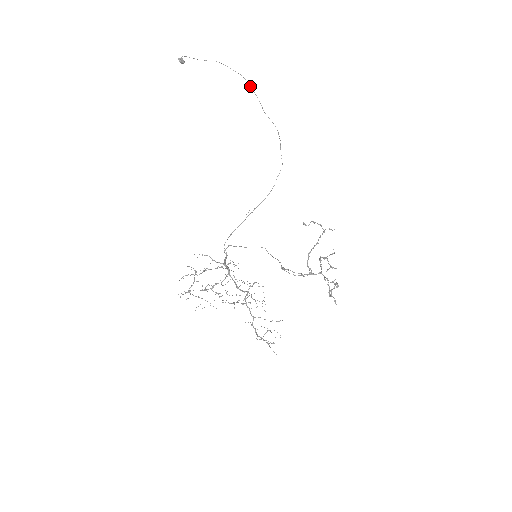
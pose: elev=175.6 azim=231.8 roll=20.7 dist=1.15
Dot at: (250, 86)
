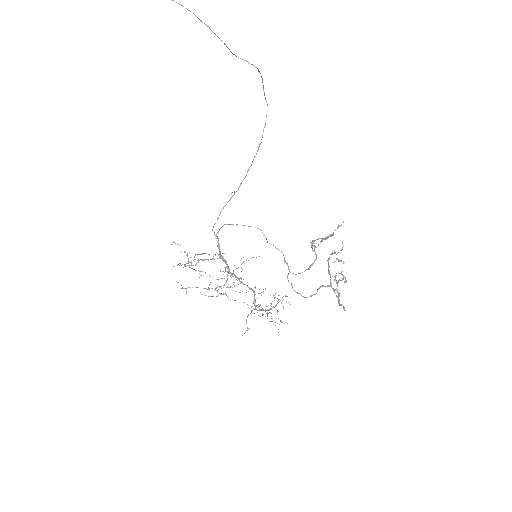
Dot at: occluded
